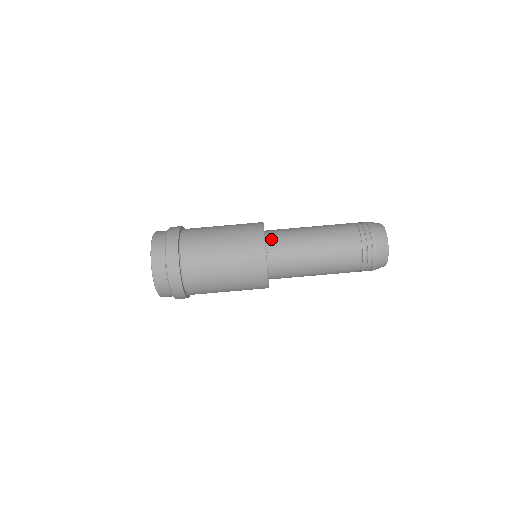
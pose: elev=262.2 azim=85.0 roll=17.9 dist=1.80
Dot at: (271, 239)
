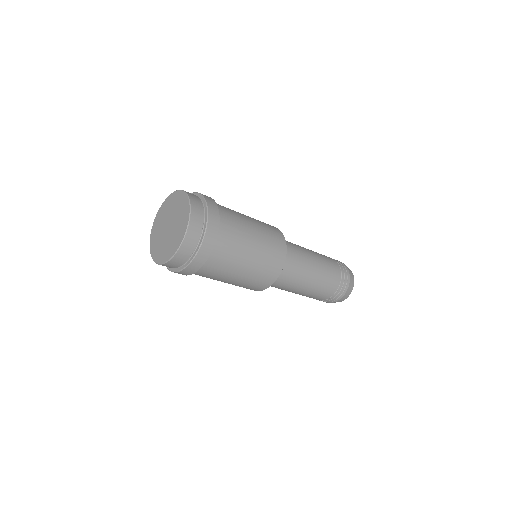
Dot at: occluded
